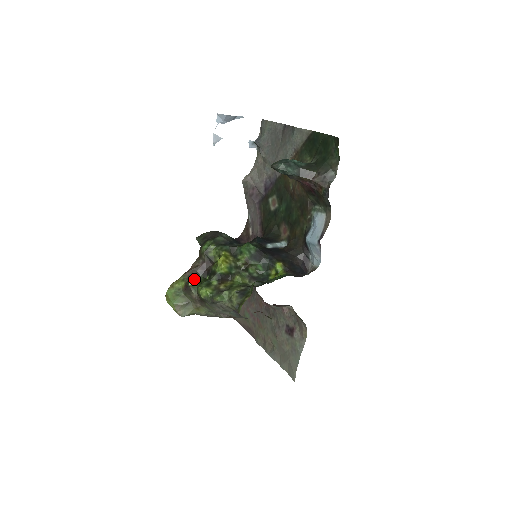
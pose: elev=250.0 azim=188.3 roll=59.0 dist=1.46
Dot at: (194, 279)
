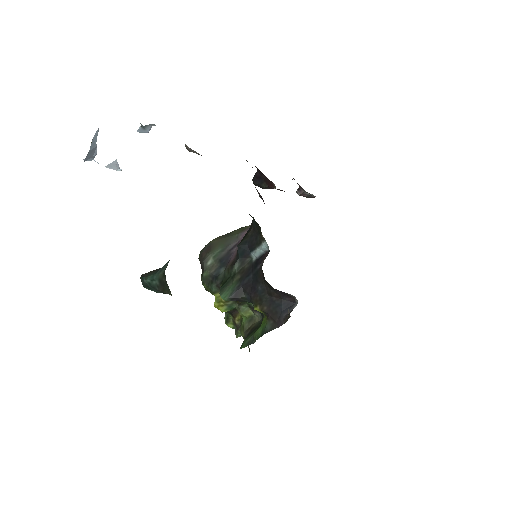
Dot at: occluded
